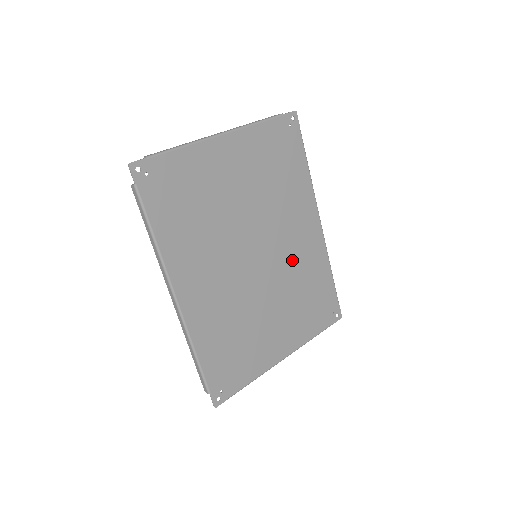
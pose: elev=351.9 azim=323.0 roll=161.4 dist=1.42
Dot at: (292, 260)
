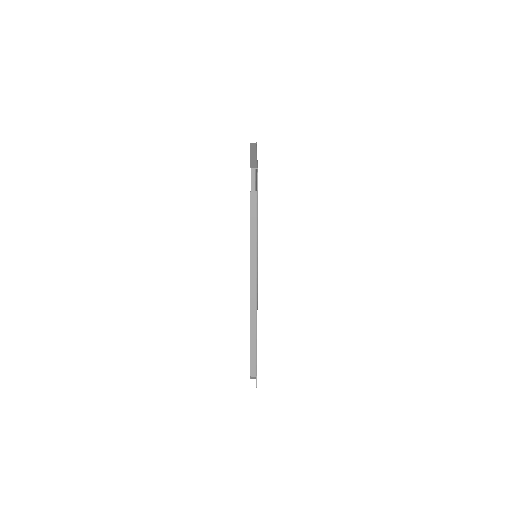
Dot at: occluded
